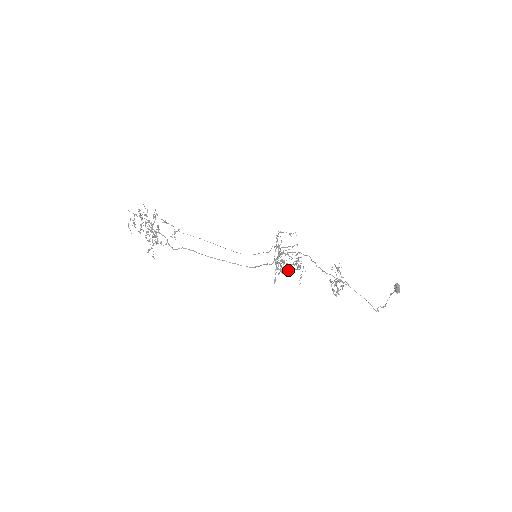
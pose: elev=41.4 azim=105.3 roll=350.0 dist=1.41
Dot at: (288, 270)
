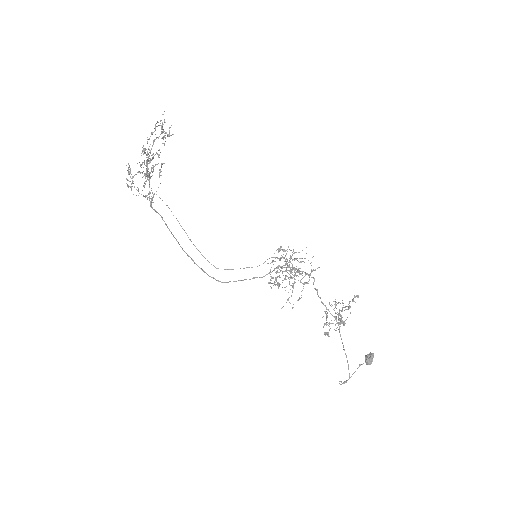
Dot at: occluded
